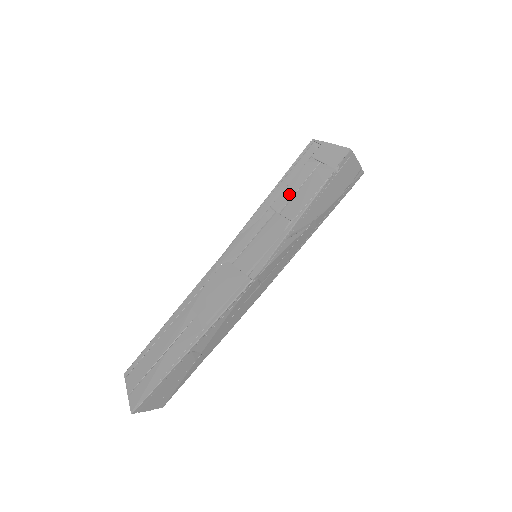
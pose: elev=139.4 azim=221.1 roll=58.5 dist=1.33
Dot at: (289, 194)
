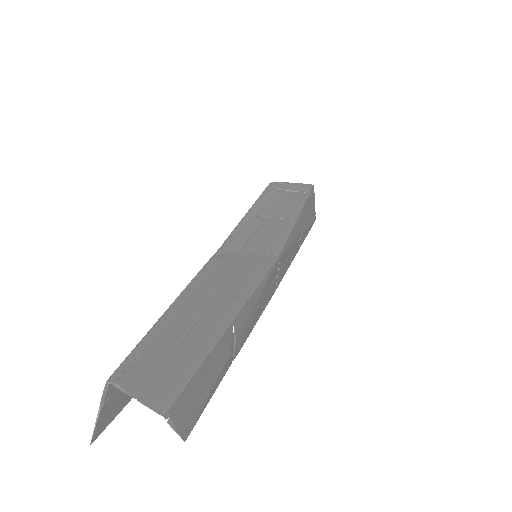
Dot at: (273, 207)
